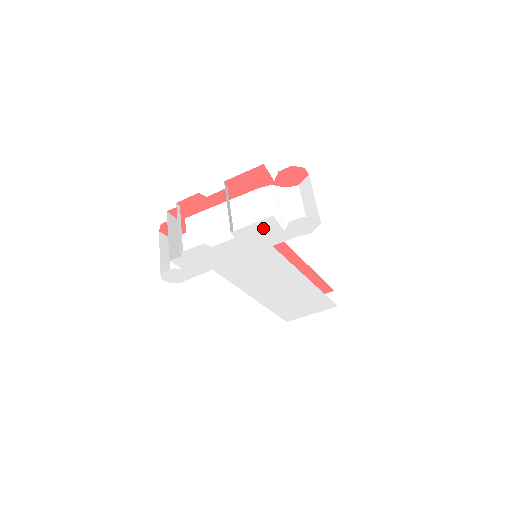
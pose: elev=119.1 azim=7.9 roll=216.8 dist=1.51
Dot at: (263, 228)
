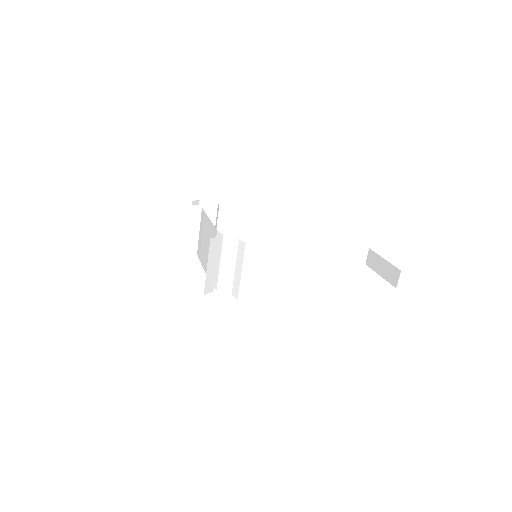
Dot at: occluded
